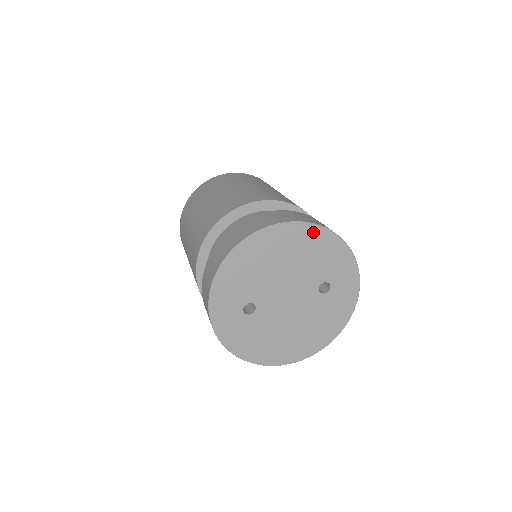
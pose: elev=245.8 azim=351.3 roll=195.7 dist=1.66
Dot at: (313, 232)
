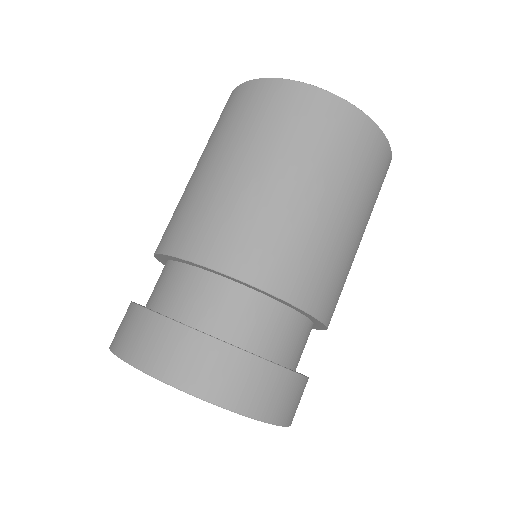
Dot at: occluded
